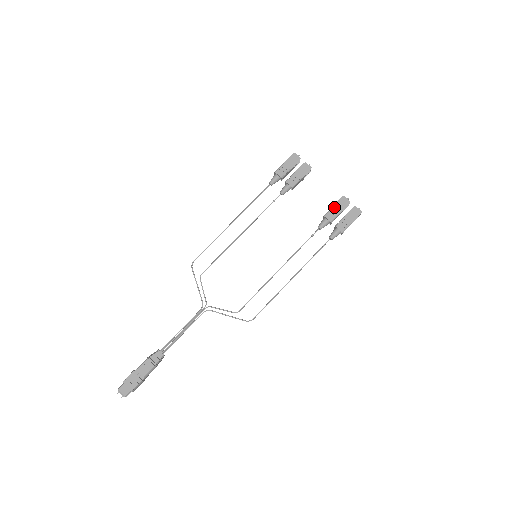
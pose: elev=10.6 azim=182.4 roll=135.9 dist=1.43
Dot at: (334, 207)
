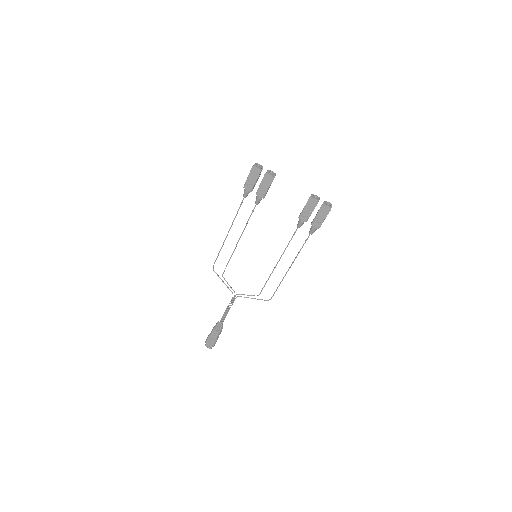
Dot at: (305, 209)
